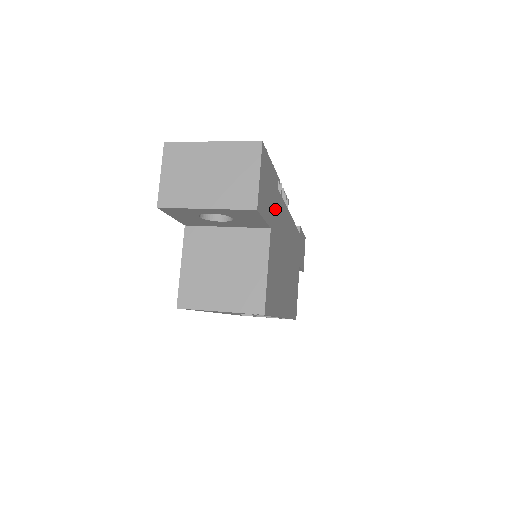
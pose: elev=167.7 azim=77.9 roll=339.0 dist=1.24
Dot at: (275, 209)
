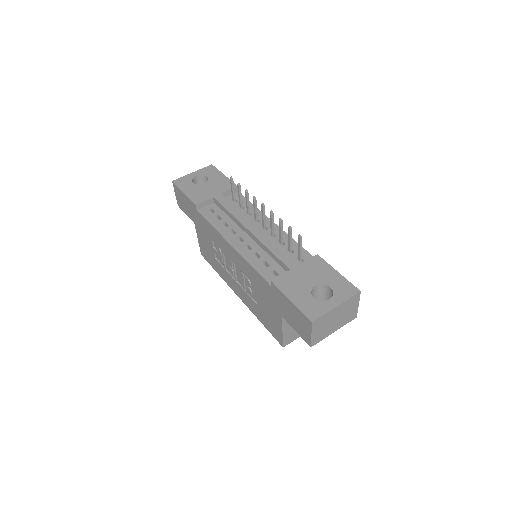
Dot at: occluded
